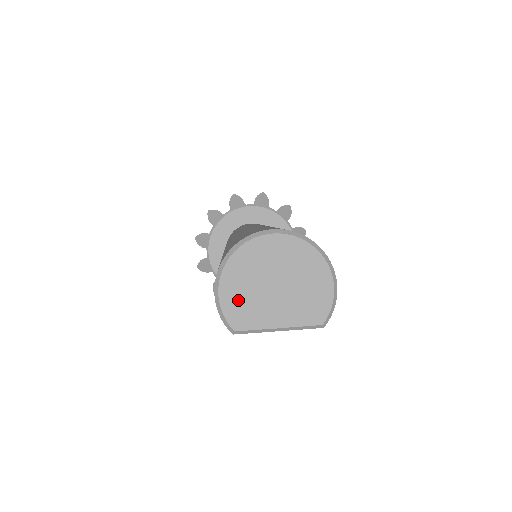
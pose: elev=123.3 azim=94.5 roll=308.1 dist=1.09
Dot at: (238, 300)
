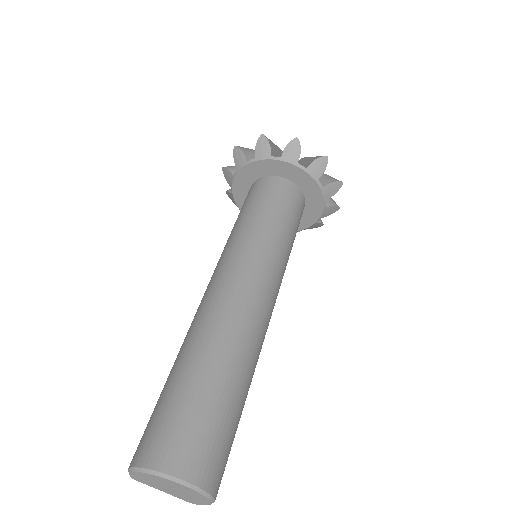
Dot at: (143, 479)
